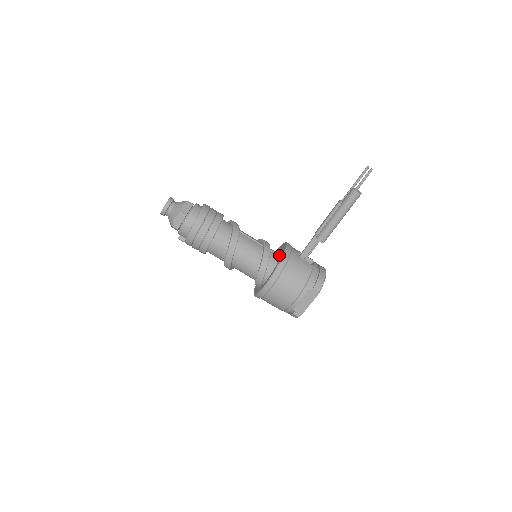
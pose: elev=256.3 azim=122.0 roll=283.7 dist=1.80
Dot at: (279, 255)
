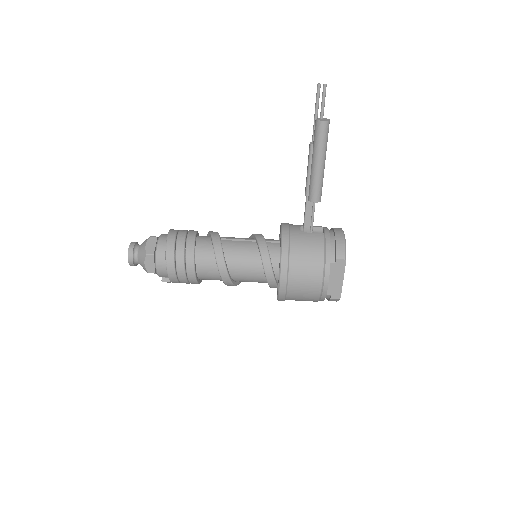
Dot at: occluded
